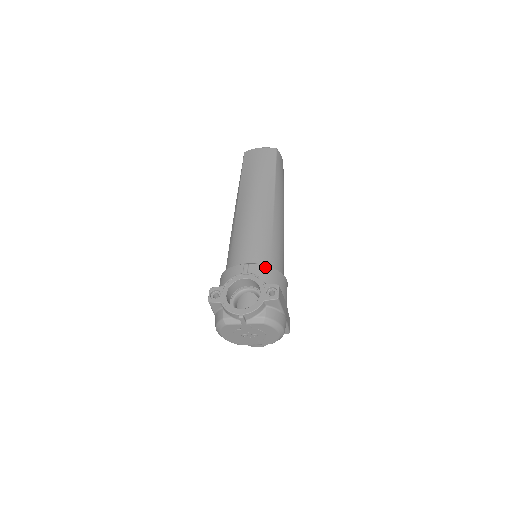
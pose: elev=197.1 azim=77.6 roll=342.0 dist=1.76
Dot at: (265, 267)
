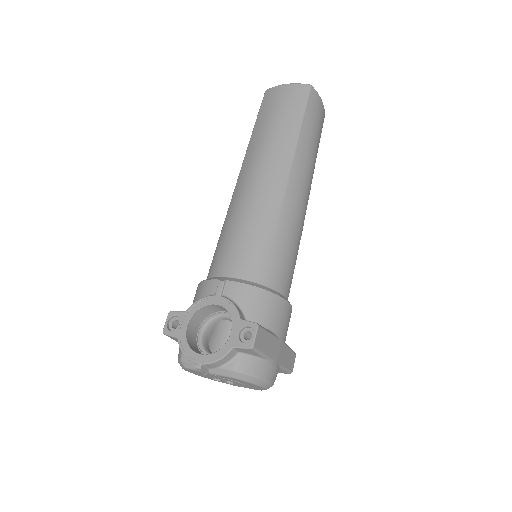
Dot at: (249, 287)
